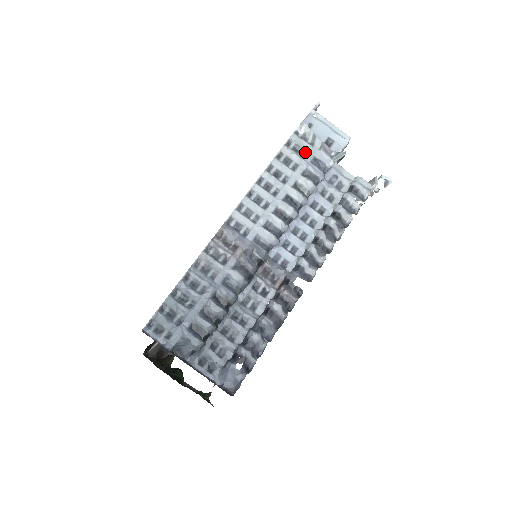
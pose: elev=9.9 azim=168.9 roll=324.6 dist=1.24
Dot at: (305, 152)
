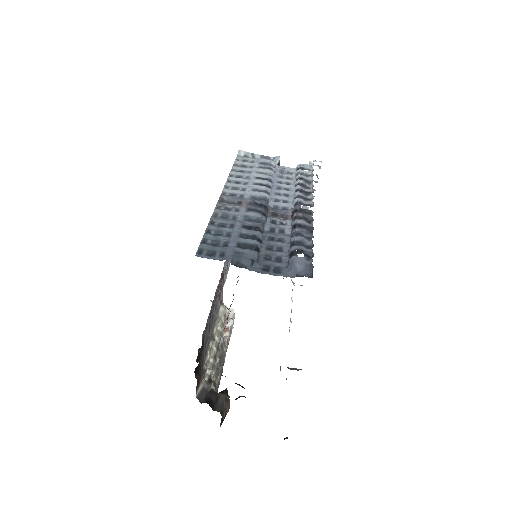
Dot at: (252, 161)
